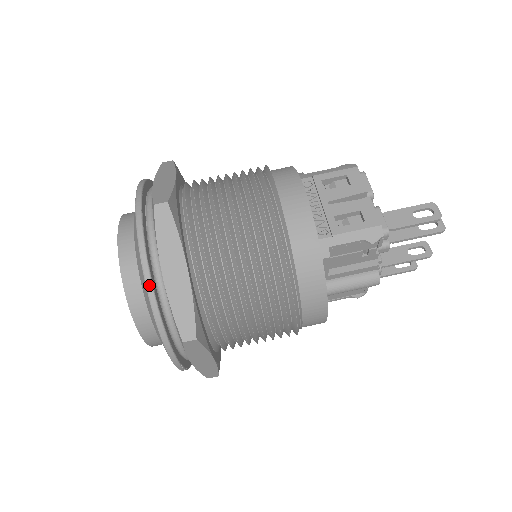
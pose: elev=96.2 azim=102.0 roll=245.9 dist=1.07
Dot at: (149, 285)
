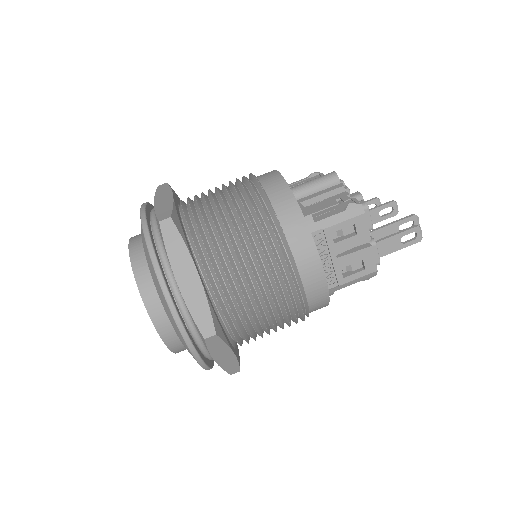
Dot at: (204, 367)
